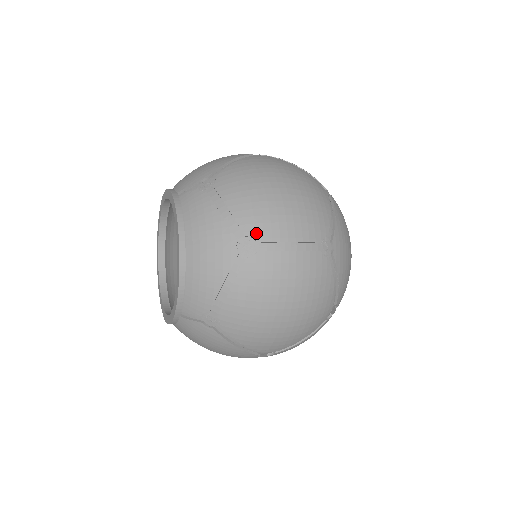
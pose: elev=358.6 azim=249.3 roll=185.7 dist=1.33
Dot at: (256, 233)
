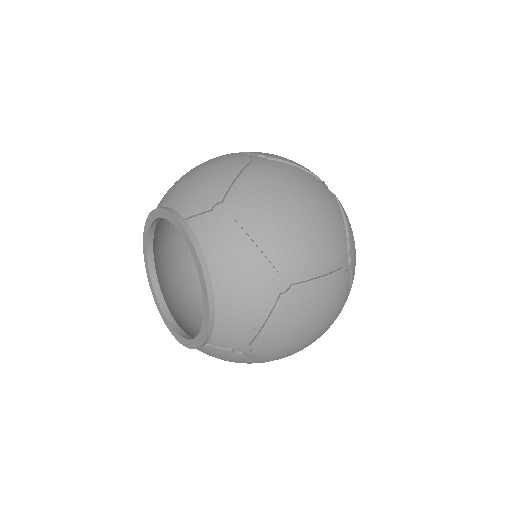
Dot at: (288, 267)
